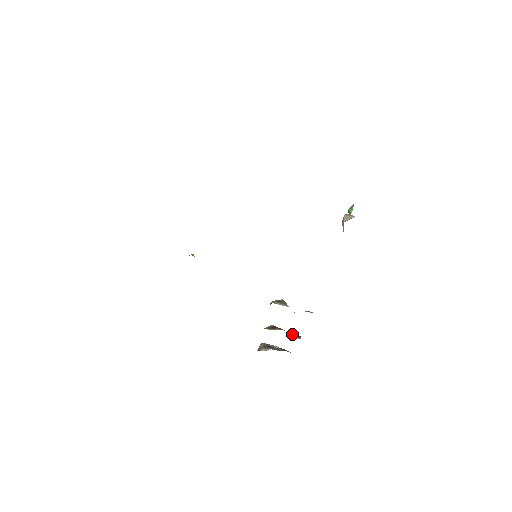
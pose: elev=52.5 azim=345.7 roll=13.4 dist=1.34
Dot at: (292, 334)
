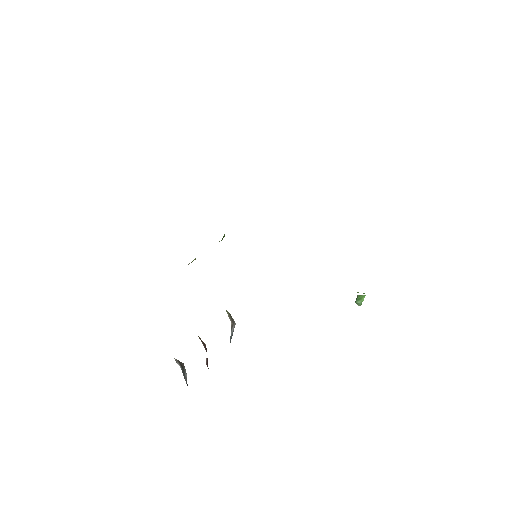
Dot at: occluded
